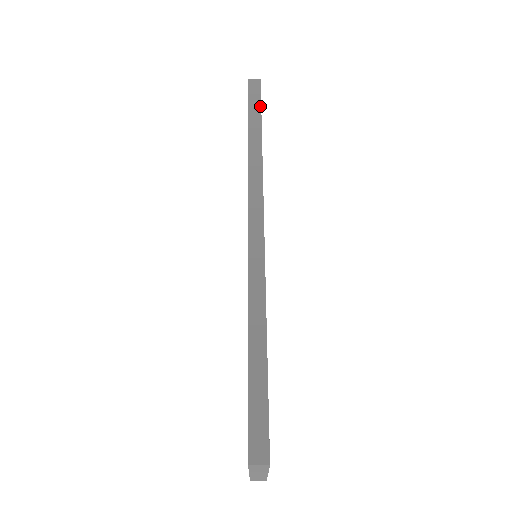
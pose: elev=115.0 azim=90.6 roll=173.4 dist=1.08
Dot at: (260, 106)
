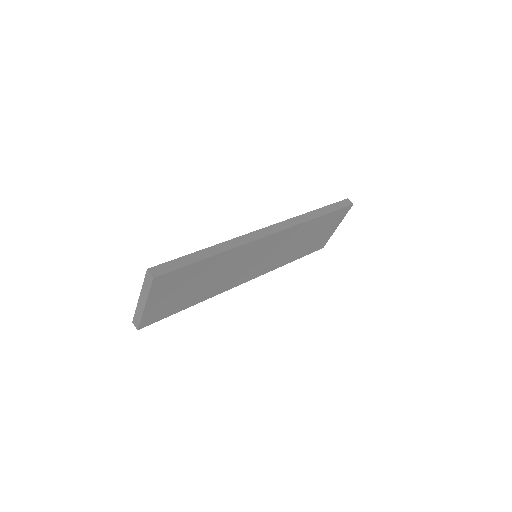
Dot at: (337, 209)
